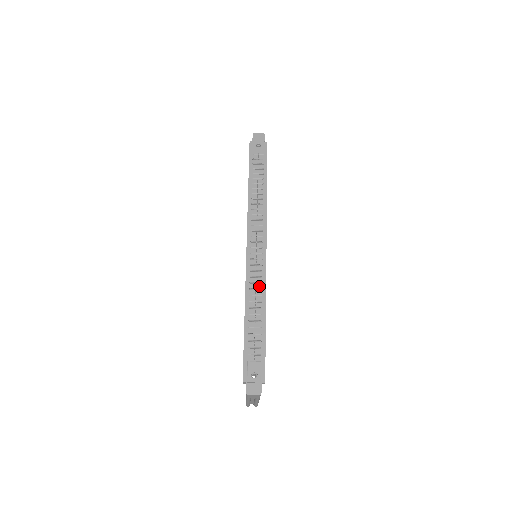
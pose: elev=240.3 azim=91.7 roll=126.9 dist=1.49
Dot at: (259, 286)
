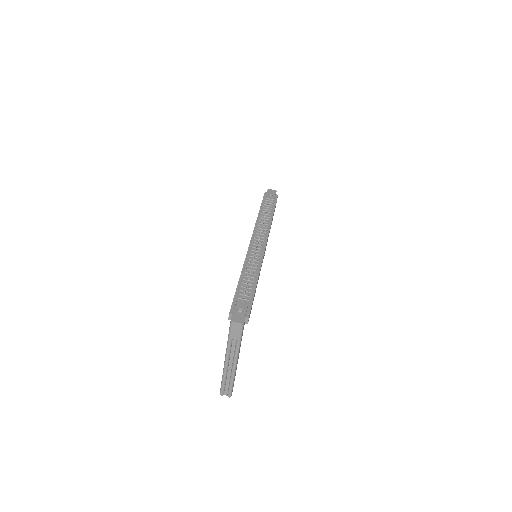
Dot at: (256, 263)
